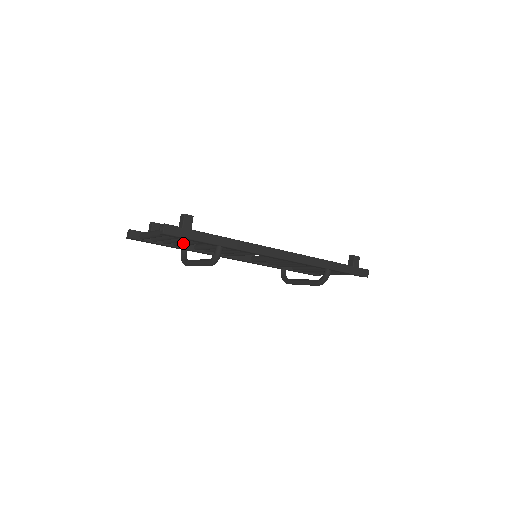
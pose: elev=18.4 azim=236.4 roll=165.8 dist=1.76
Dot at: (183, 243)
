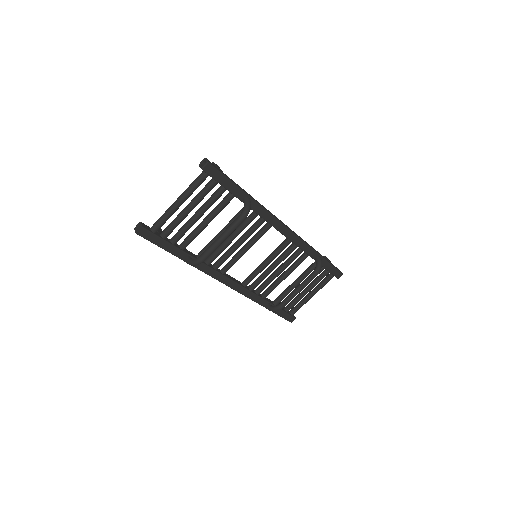
Dot at: (198, 228)
